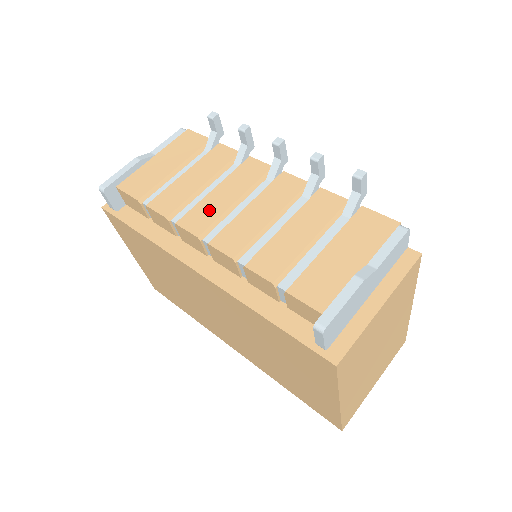
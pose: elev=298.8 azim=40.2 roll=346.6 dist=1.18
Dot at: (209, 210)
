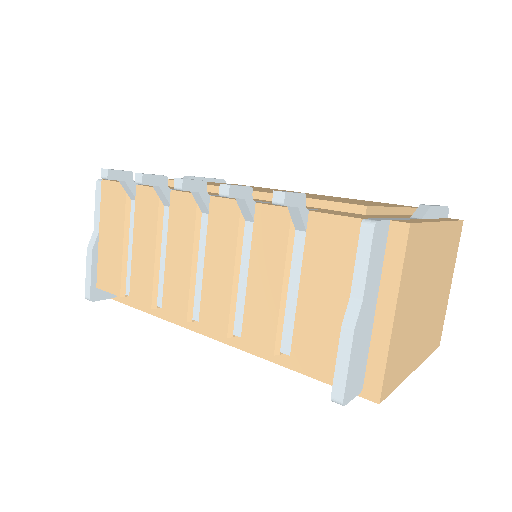
Dot at: (177, 284)
